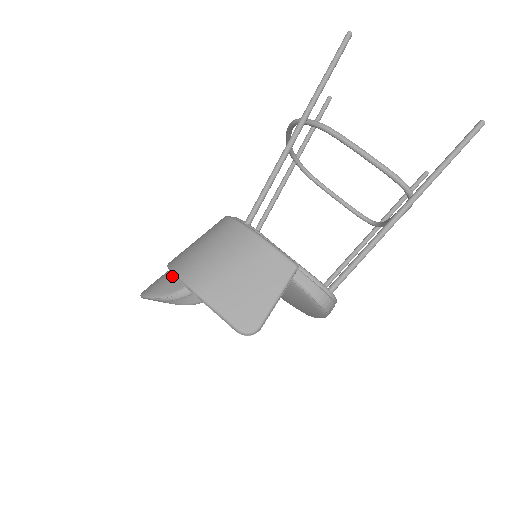
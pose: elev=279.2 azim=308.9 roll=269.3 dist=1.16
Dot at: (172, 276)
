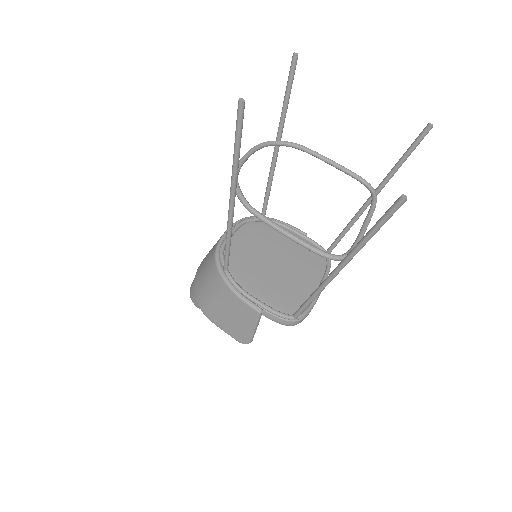
Dot at: occluded
